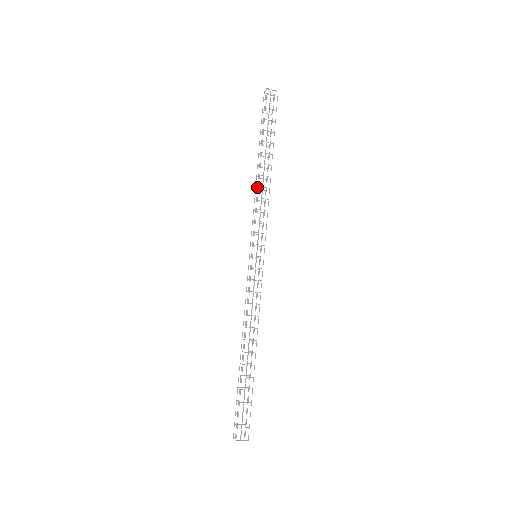
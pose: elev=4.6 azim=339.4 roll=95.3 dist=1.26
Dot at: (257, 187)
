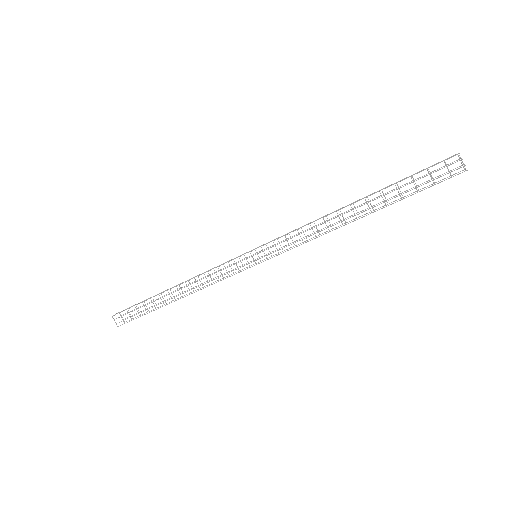
Dot at: (323, 217)
